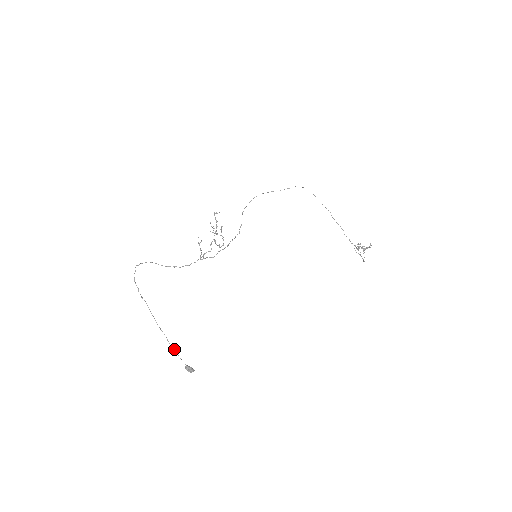
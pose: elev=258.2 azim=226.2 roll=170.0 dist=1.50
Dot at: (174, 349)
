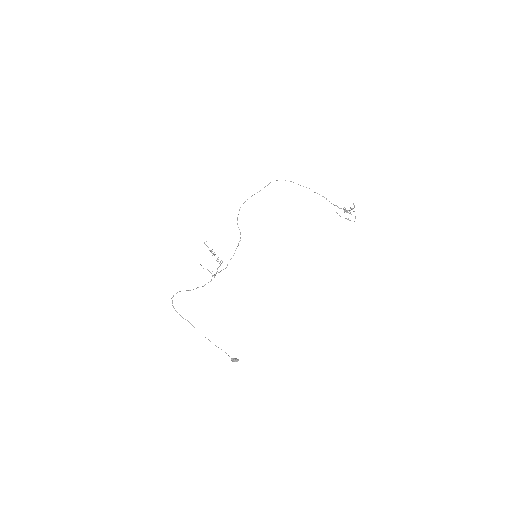
Dot at: occluded
